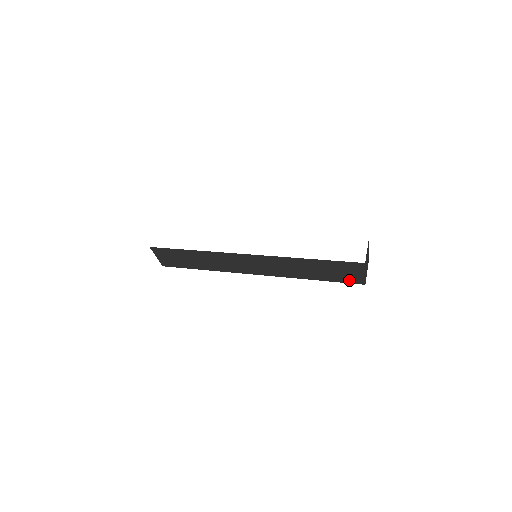
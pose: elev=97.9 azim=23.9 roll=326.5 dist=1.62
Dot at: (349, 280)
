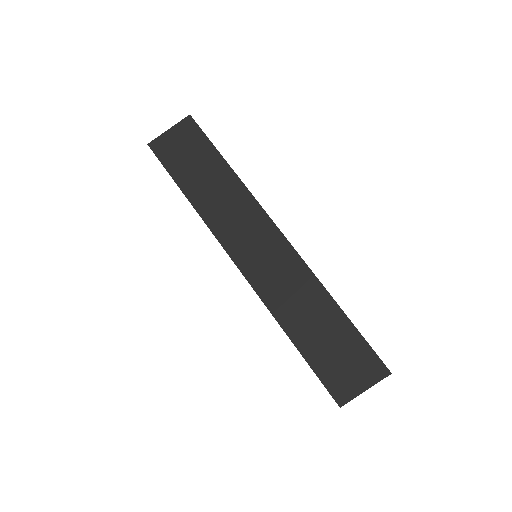
Dot at: (332, 382)
